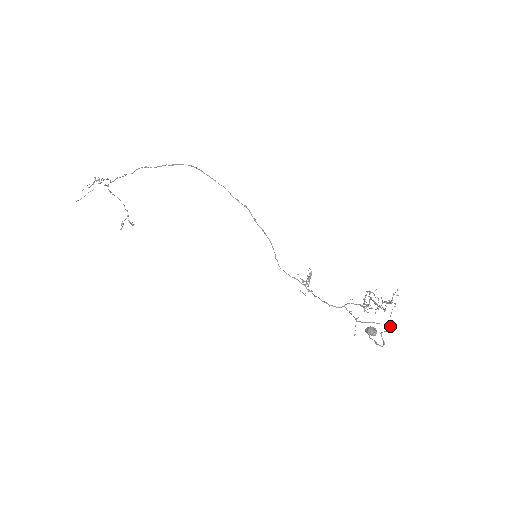
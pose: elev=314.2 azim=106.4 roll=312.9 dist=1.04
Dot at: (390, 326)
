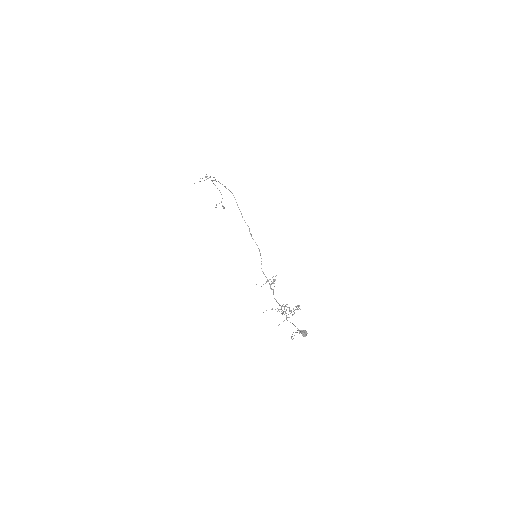
Dot at: occluded
